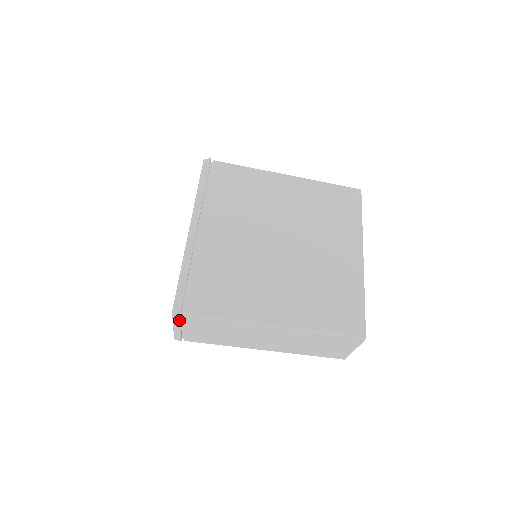
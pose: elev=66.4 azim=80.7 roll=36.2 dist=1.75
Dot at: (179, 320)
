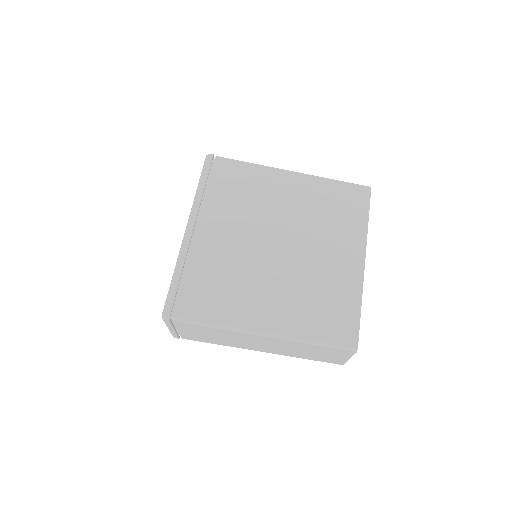
Dot at: (169, 323)
